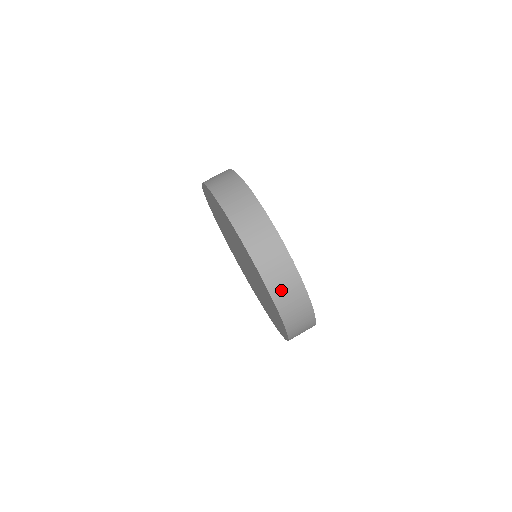
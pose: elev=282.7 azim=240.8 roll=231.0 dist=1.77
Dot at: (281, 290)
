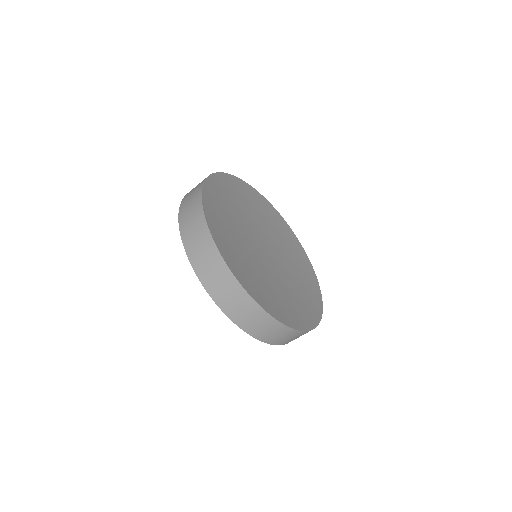
Dot at: occluded
